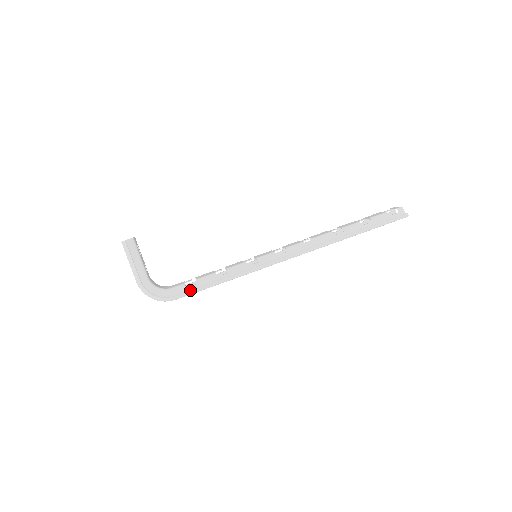
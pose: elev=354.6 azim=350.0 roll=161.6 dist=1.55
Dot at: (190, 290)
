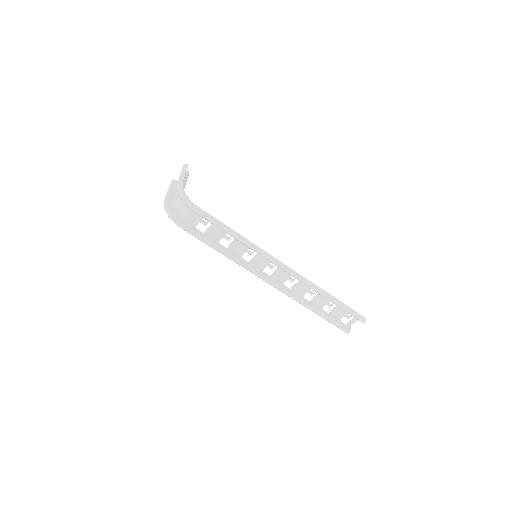
Dot at: (211, 215)
